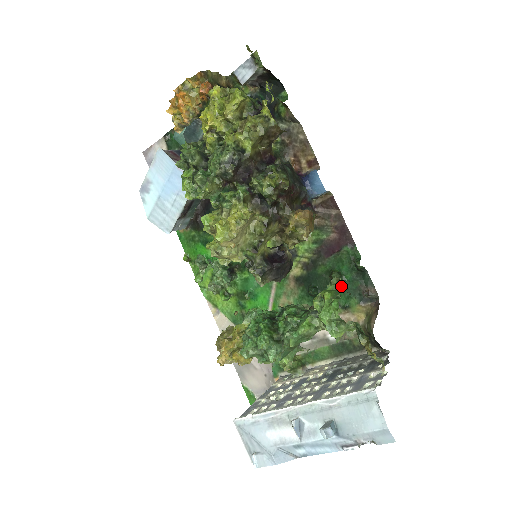
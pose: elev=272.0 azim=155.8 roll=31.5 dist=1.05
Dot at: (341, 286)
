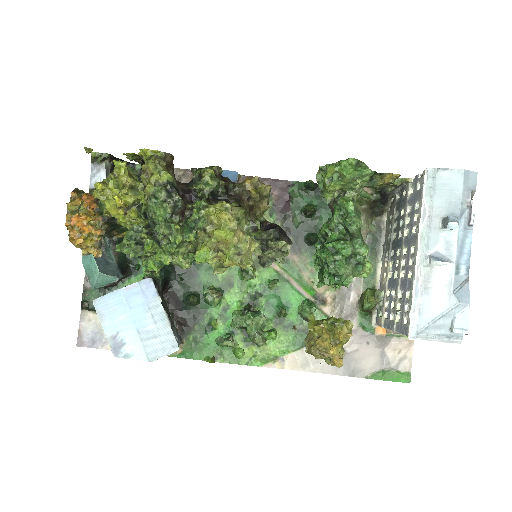
Dot at: (319, 212)
